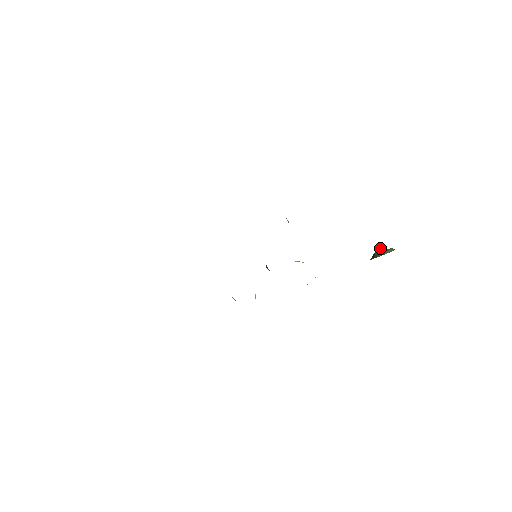
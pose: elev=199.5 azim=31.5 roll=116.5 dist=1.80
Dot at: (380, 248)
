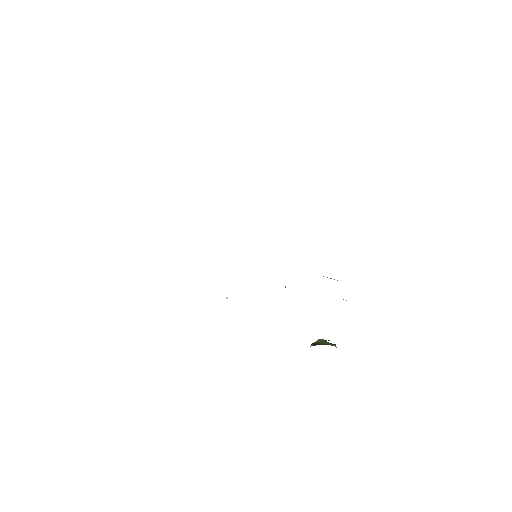
Dot at: occluded
